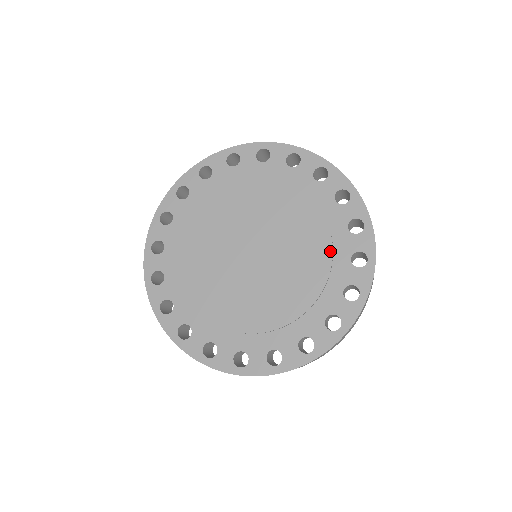
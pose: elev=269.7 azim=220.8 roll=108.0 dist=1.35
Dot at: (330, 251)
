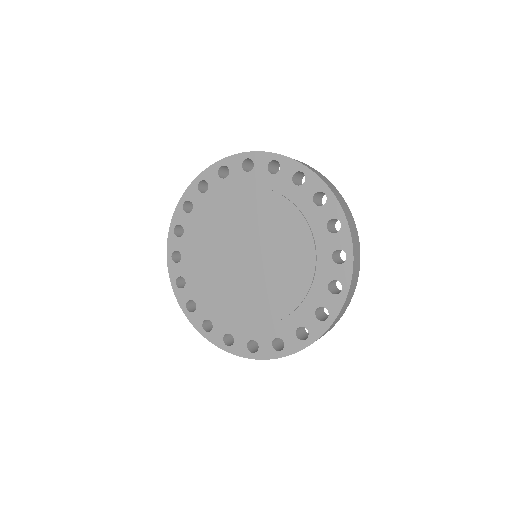
Dot at: (296, 211)
